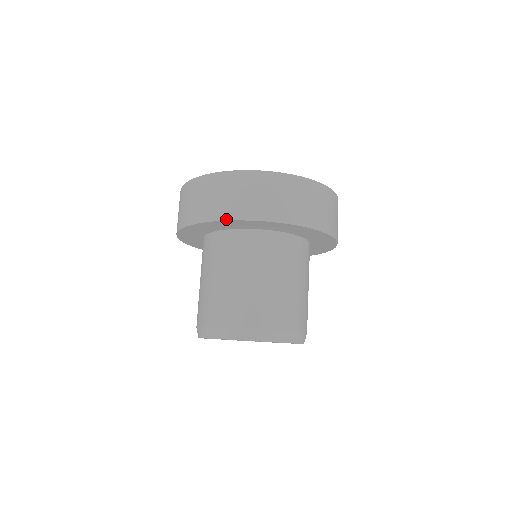
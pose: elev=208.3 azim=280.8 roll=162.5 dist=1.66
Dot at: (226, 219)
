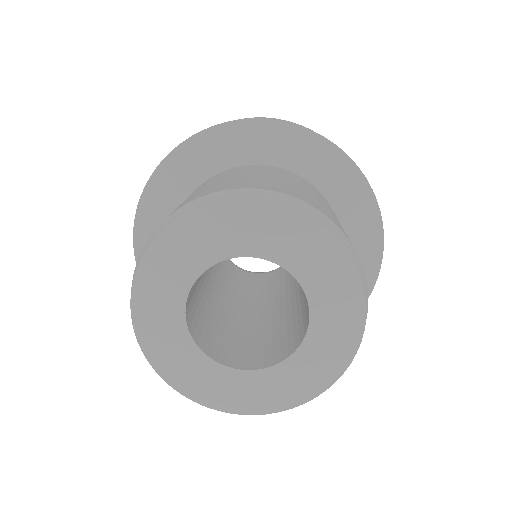
Dot at: (257, 118)
